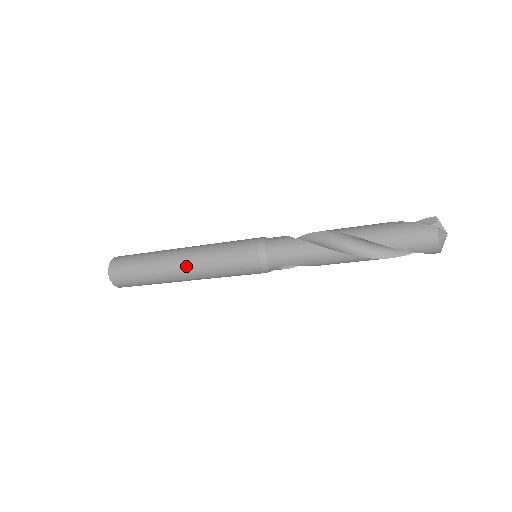
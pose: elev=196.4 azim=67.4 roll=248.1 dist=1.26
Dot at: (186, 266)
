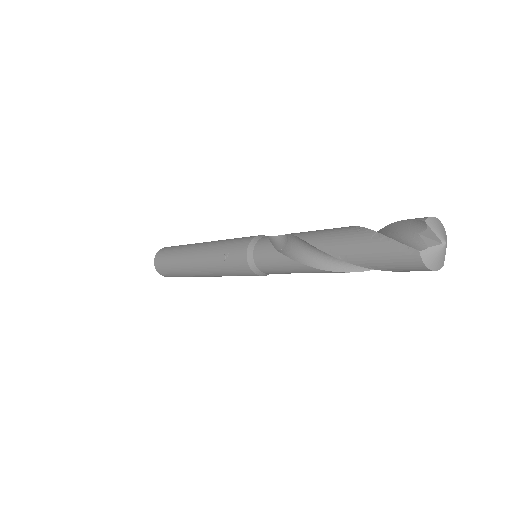
Dot at: (202, 272)
